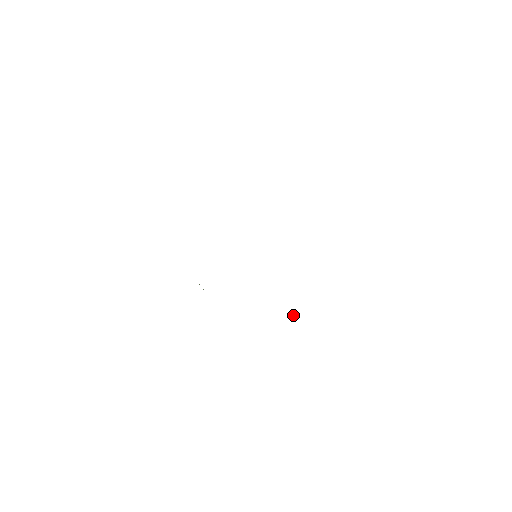
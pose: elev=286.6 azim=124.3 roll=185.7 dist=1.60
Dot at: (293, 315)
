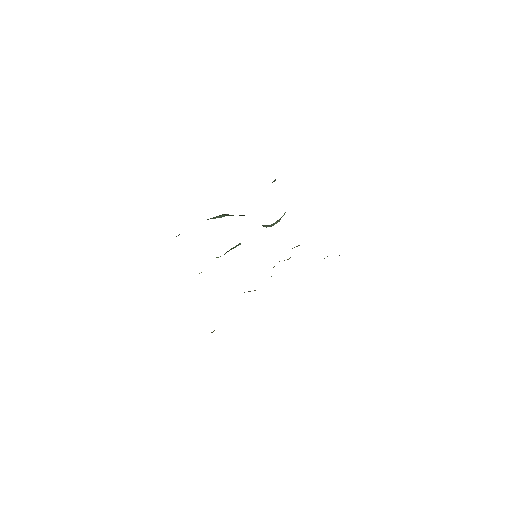
Dot at: occluded
